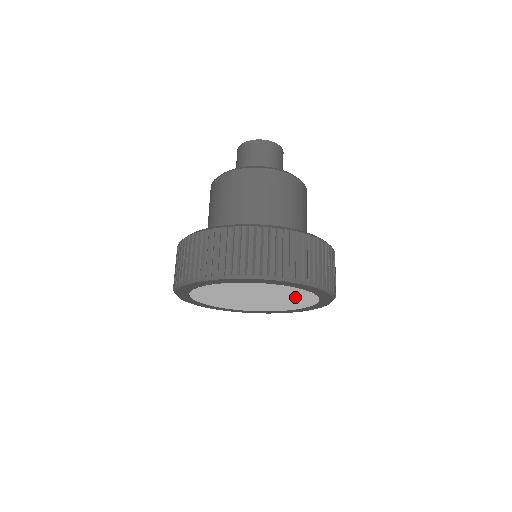
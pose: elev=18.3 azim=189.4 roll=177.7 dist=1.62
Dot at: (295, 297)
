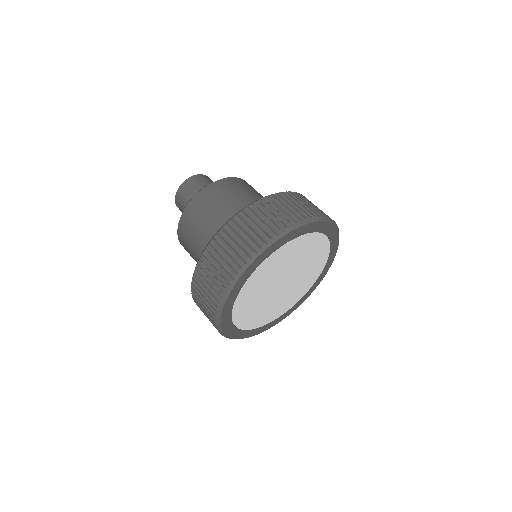
Dot at: (313, 254)
